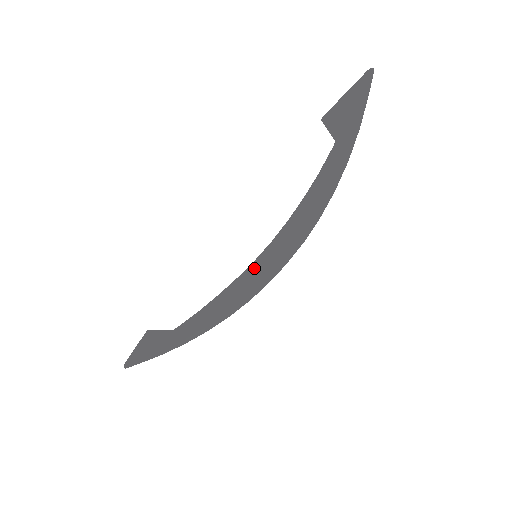
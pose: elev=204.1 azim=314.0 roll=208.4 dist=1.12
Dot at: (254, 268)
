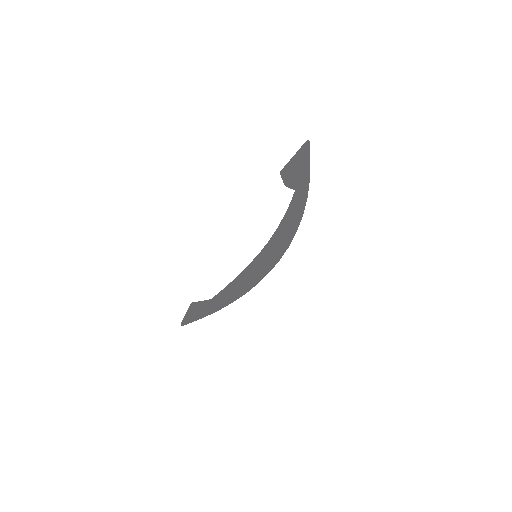
Dot at: (259, 259)
